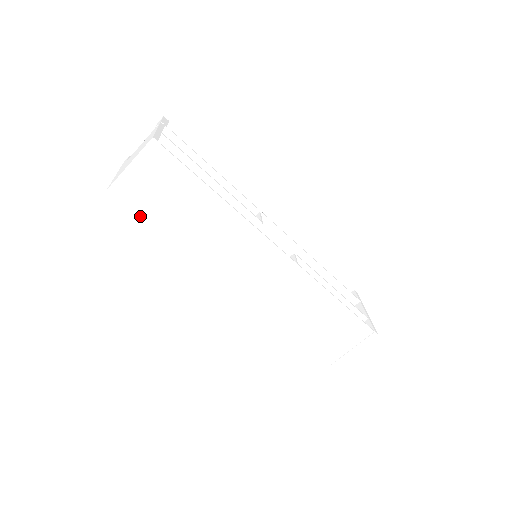
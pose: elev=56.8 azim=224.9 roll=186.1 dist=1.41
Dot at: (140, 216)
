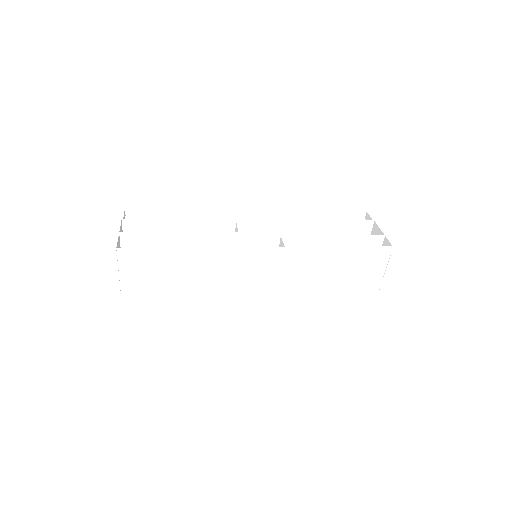
Dot at: (150, 296)
